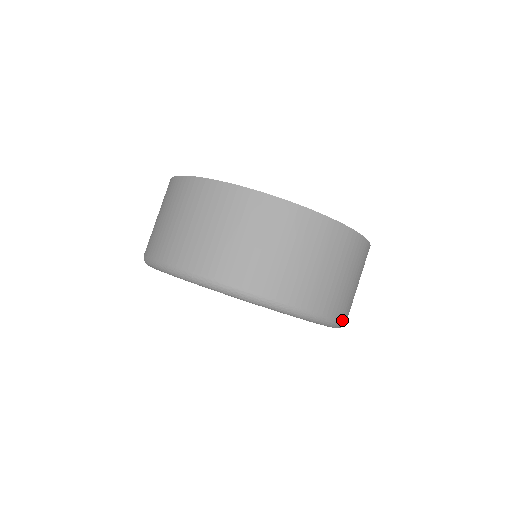
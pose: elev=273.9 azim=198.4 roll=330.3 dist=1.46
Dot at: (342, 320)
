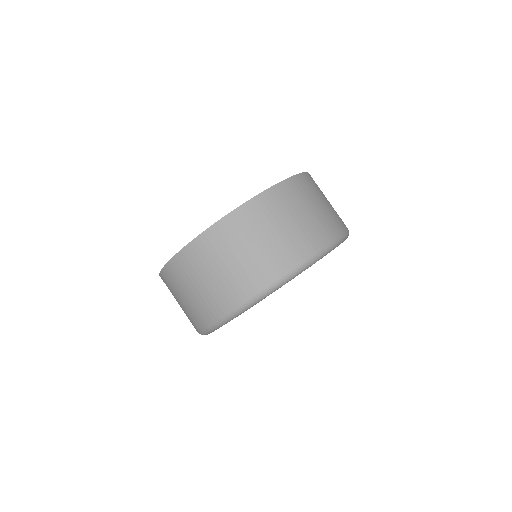
Dot at: (347, 229)
